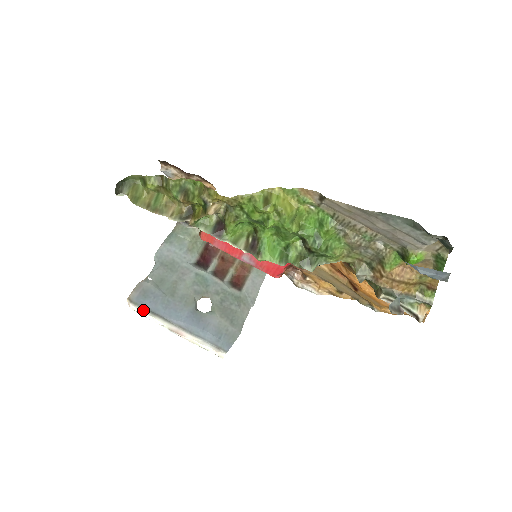
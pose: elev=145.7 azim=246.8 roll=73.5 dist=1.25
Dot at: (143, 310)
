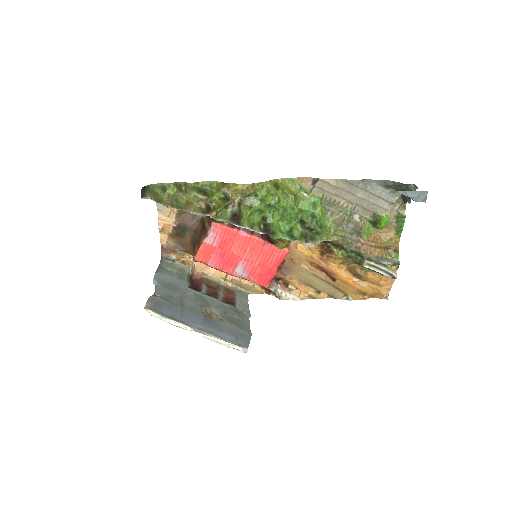
Dot at: (163, 316)
